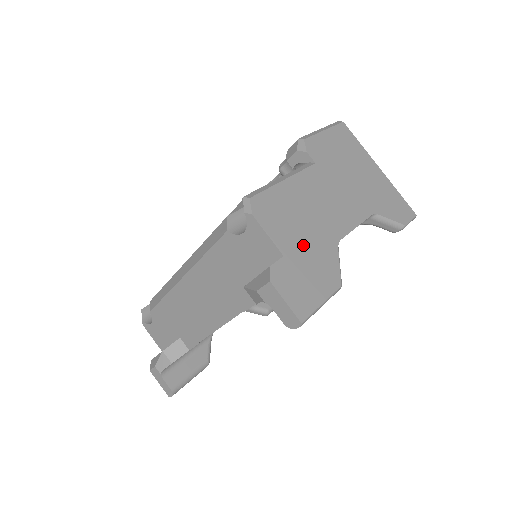
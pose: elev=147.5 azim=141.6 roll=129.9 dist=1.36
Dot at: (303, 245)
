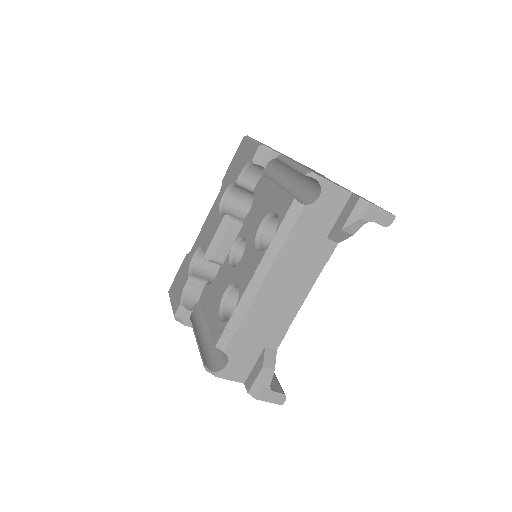
Dot at: occluded
